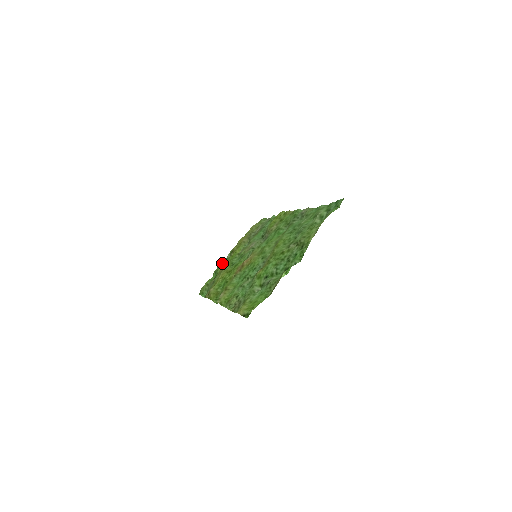
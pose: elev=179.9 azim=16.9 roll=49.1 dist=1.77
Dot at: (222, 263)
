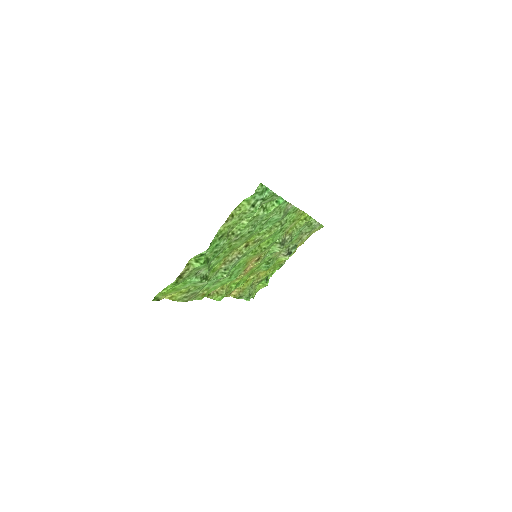
Dot at: occluded
